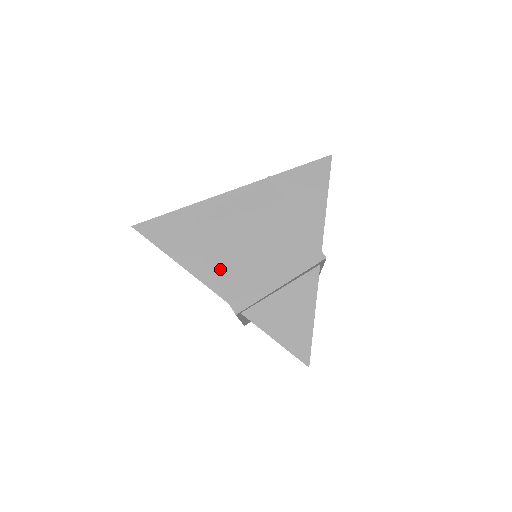
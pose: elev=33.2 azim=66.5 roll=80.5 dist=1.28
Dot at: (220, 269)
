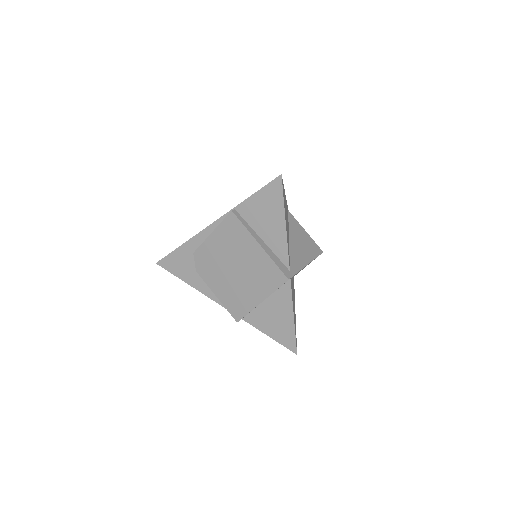
Dot at: (219, 290)
